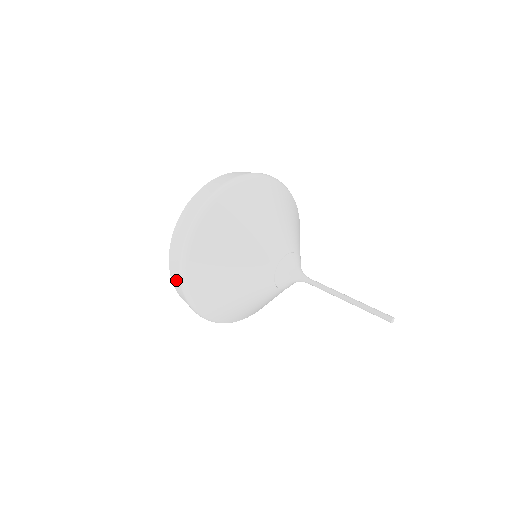
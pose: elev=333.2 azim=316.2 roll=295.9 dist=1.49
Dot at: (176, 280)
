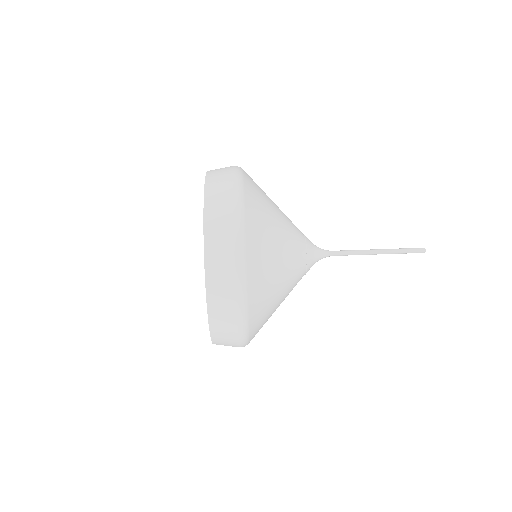
Dot at: occluded
